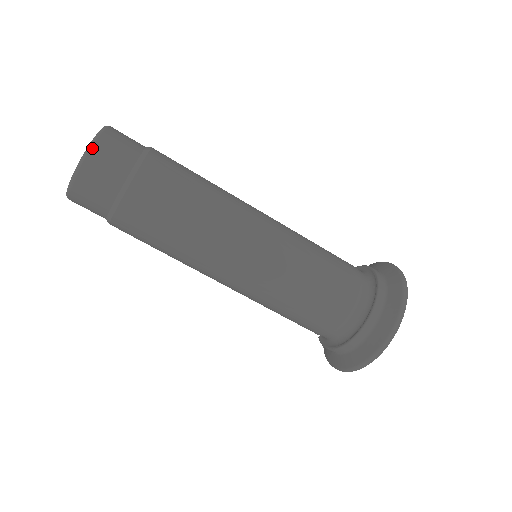
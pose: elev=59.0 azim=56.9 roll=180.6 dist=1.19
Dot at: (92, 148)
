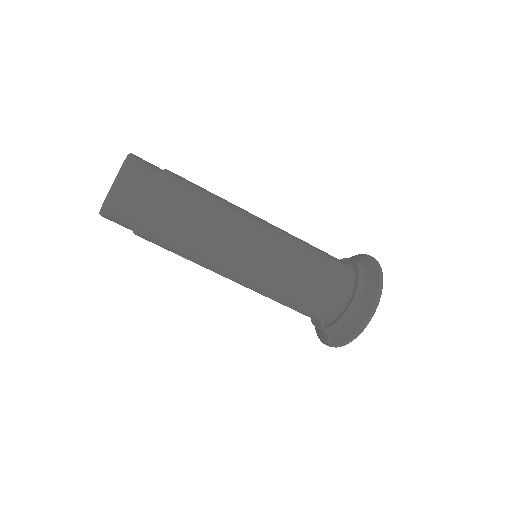
Dot at: (131, 156)
